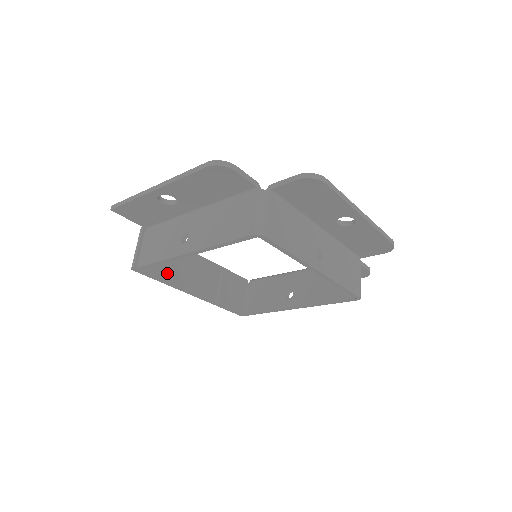
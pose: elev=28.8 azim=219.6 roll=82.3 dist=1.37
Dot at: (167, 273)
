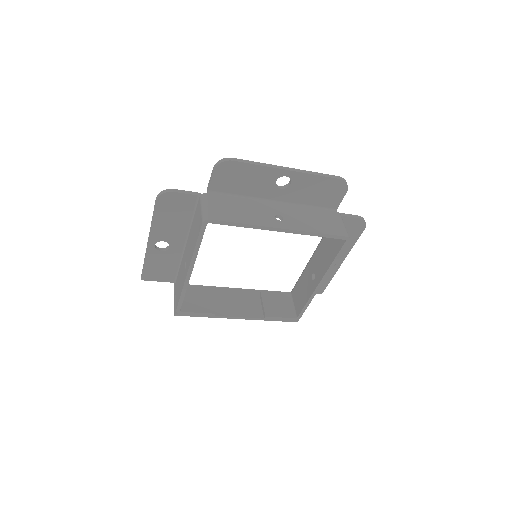
Dot at: (205, 308)
